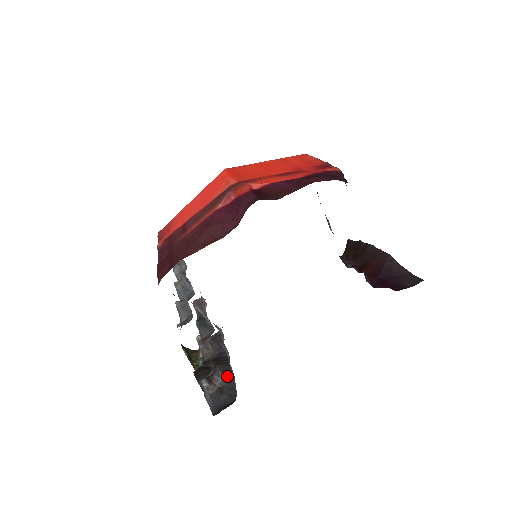
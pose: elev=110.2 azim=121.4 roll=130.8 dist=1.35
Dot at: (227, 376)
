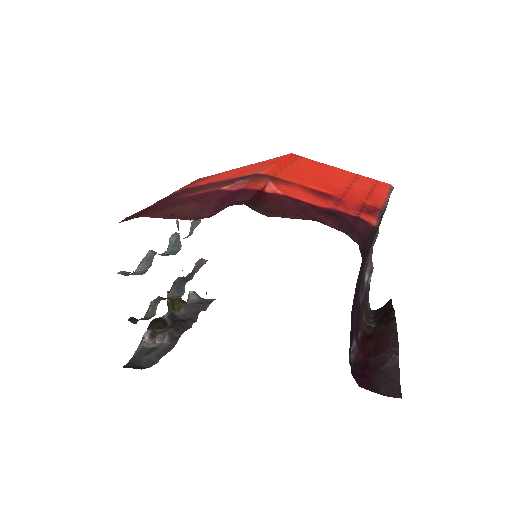
Dot at: (169, 342)
